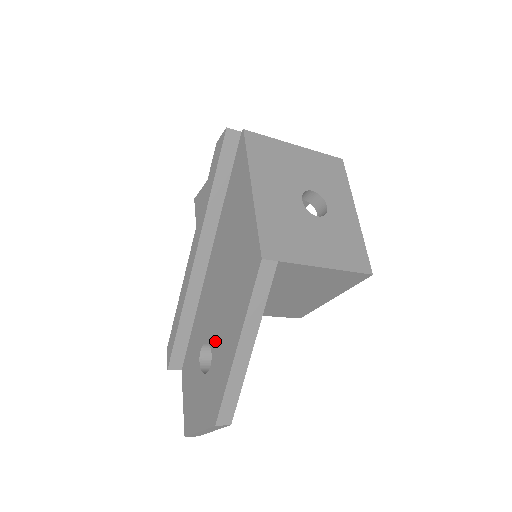
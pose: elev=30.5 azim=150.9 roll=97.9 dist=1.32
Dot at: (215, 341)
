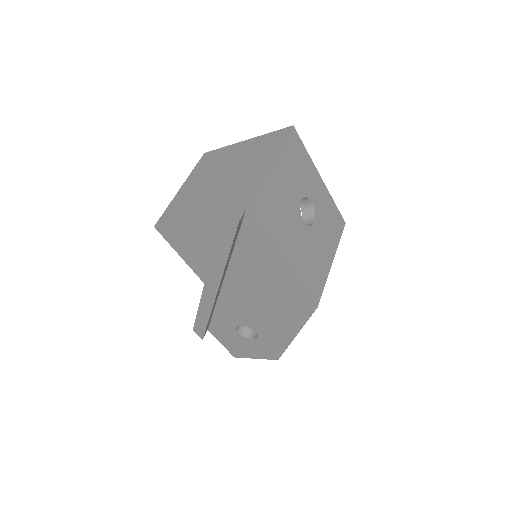
Dot at: (259, 328)
